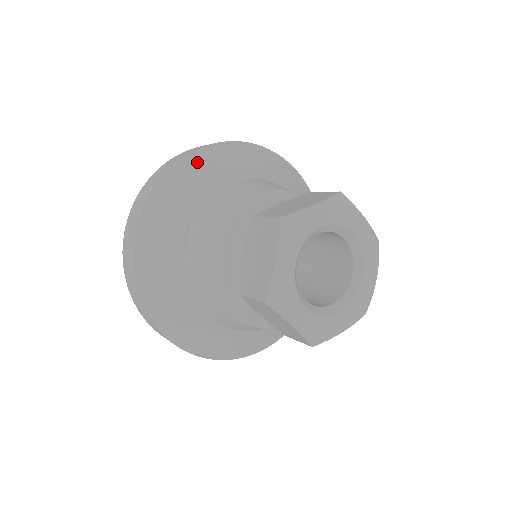
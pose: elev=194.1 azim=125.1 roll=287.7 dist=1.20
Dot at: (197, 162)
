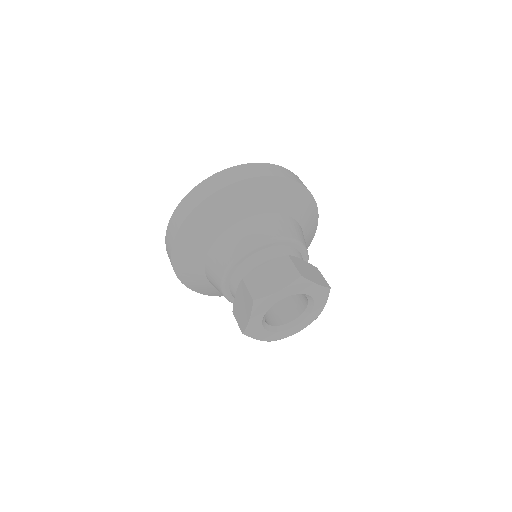
Dot at: (288, 188)
